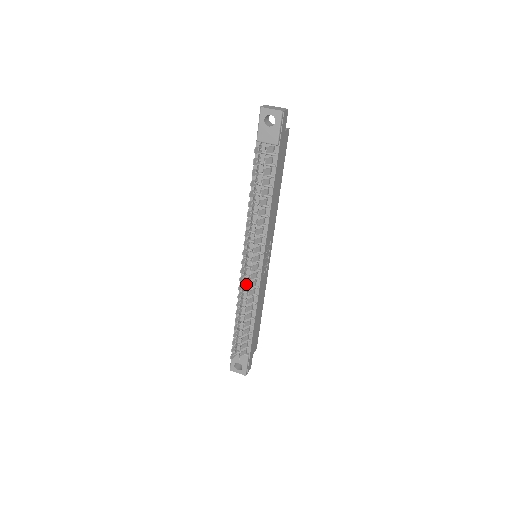
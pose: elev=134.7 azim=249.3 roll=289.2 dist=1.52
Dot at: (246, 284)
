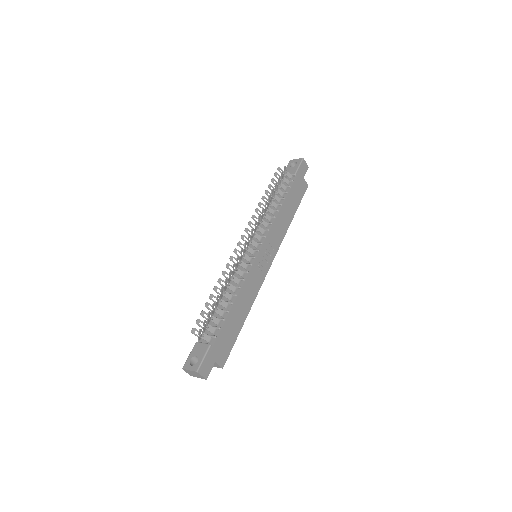
Dot at: occluded
